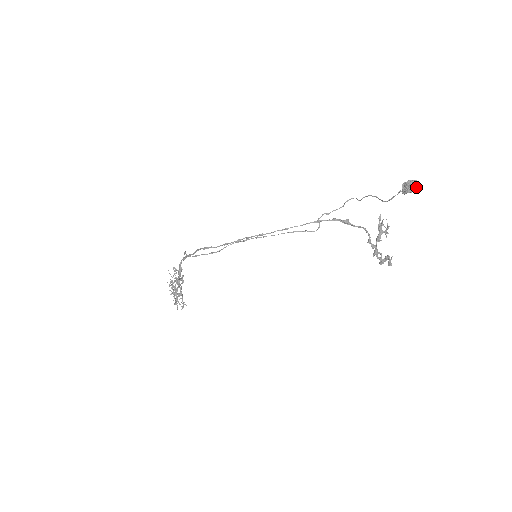
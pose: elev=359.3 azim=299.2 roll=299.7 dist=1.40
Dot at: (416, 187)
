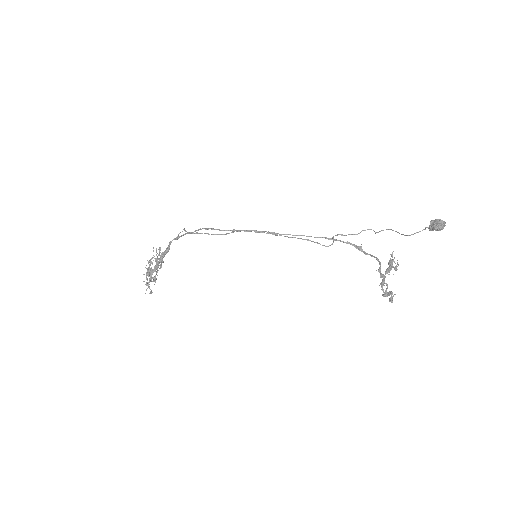
Dot at: (443, 227)
